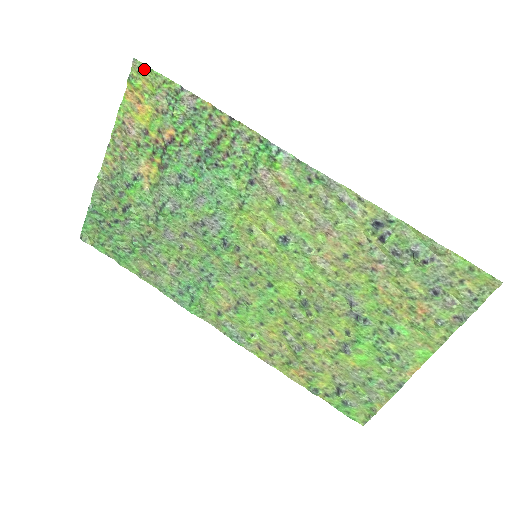
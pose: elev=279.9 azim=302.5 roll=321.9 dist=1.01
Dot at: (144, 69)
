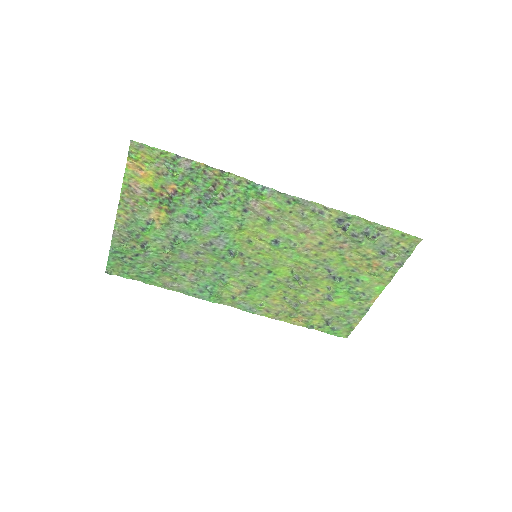
Dot at: (141, 146)
